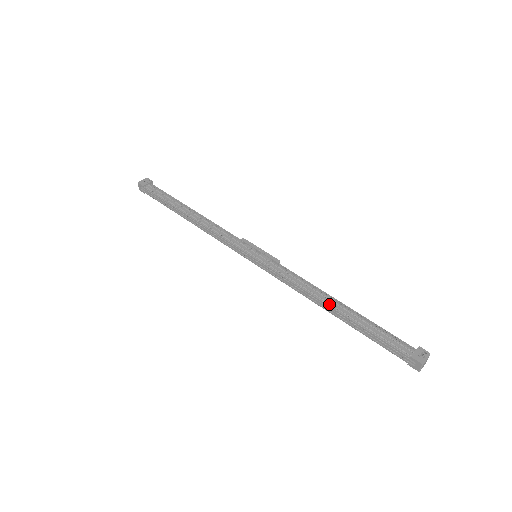
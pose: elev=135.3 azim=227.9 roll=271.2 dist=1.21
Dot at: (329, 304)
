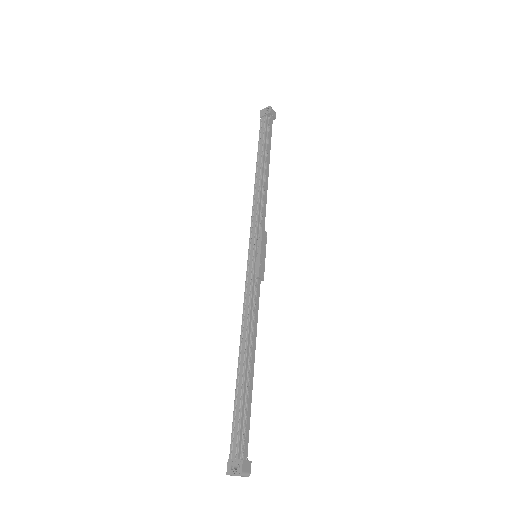
Dot at: (240, 353)
